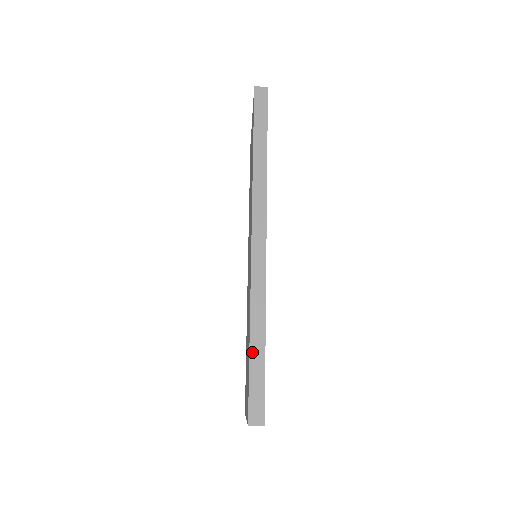
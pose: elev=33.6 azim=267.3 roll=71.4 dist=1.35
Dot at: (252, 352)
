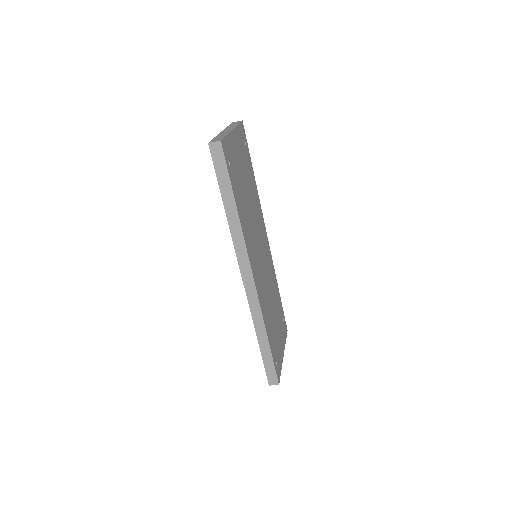
Dot at: (261, 349)
